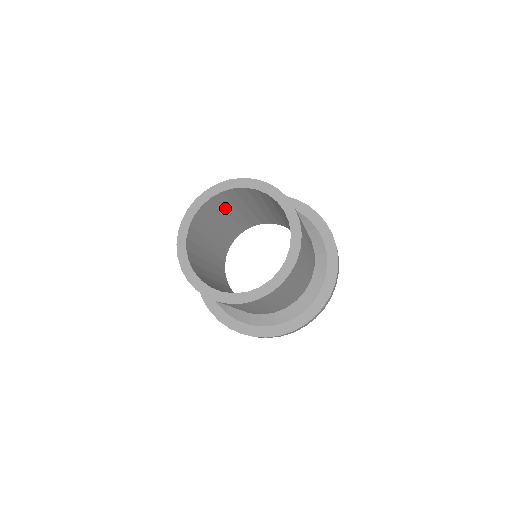
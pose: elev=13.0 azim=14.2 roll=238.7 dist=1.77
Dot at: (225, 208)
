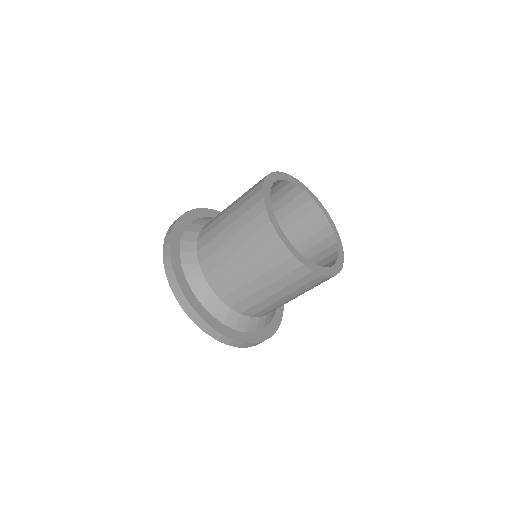
Dot at: occluded
